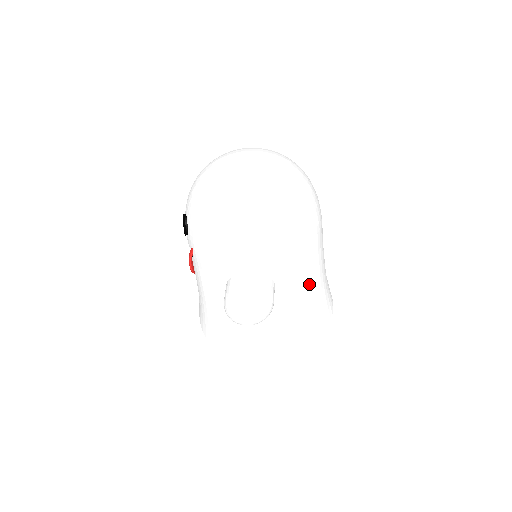
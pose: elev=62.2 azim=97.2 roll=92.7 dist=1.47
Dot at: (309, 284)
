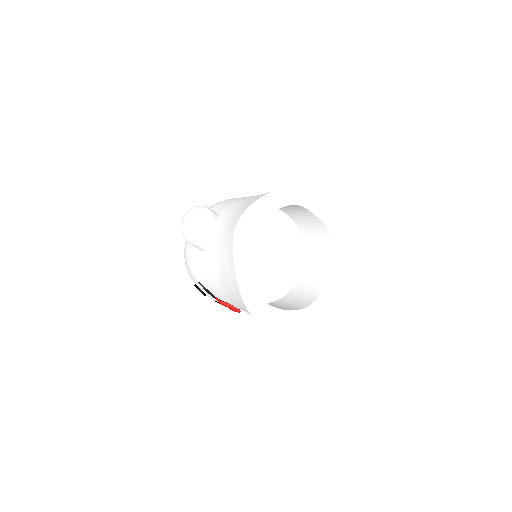
Dot at: occluded
